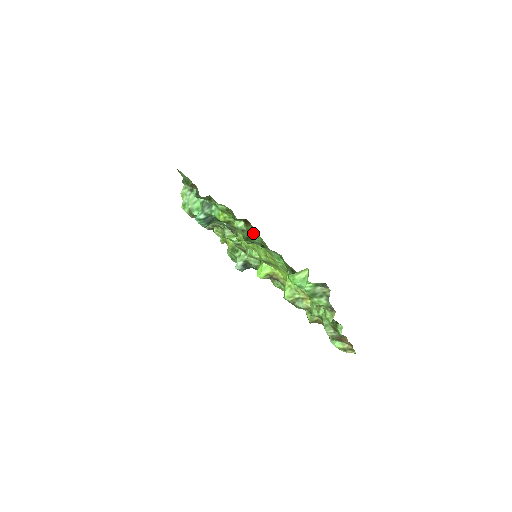
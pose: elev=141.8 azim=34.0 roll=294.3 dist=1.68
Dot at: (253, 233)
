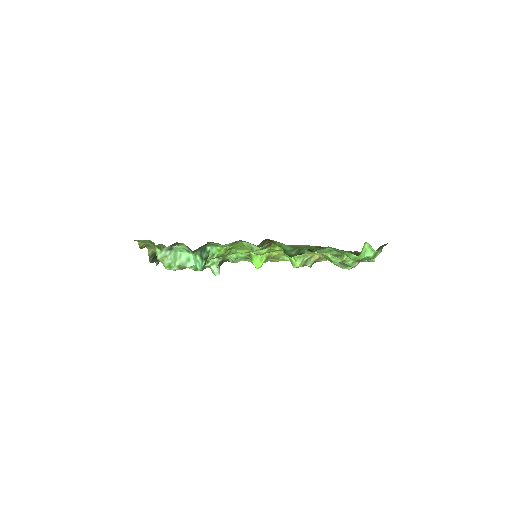
Dot at: (282, 245)
